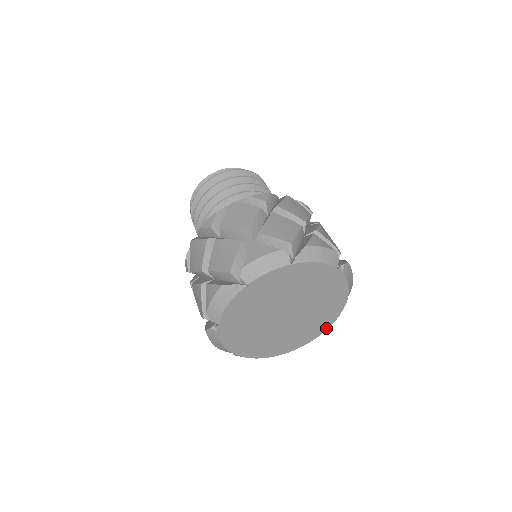
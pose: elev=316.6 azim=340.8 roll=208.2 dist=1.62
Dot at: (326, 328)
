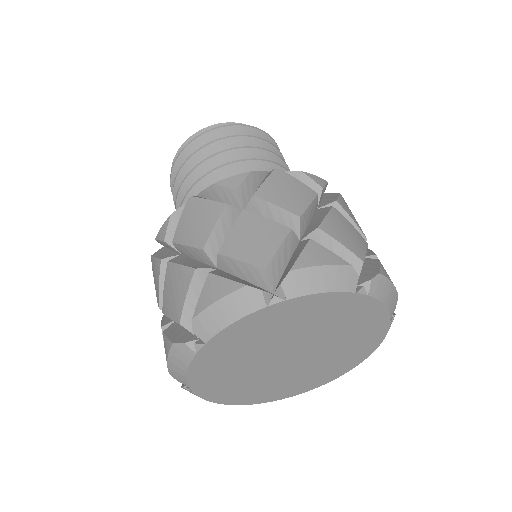
Dot at: (368, 354)
